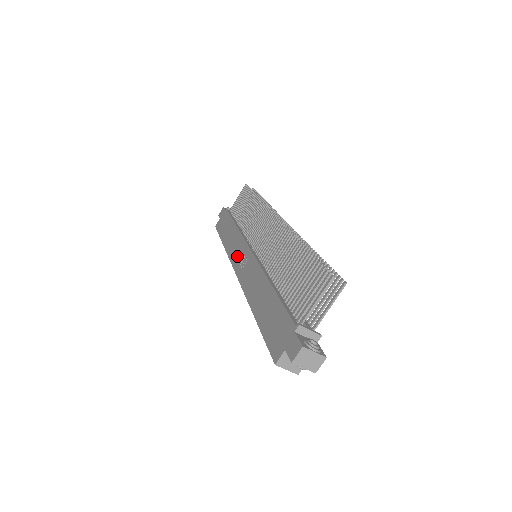
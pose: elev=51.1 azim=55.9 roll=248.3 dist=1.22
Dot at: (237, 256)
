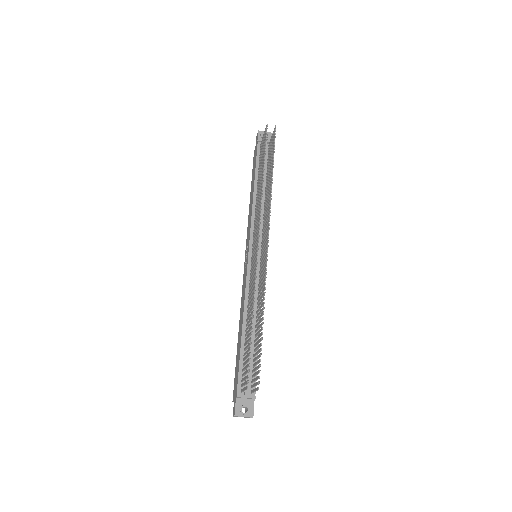
Dot at: (247, 244)
